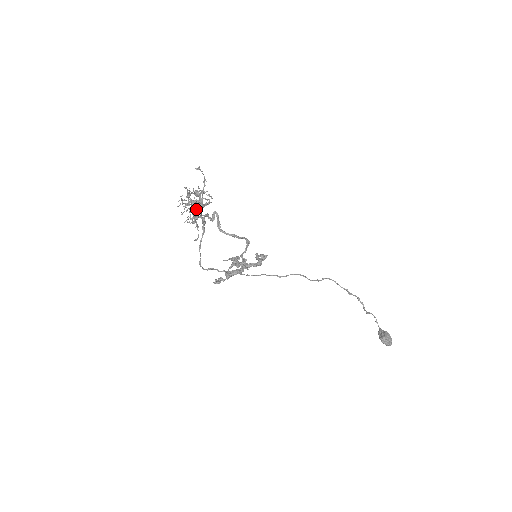
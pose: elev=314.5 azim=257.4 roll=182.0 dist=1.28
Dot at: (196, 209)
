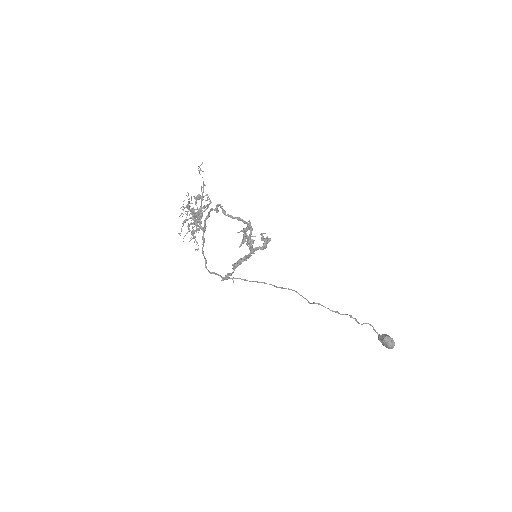
Dot at: occluded
